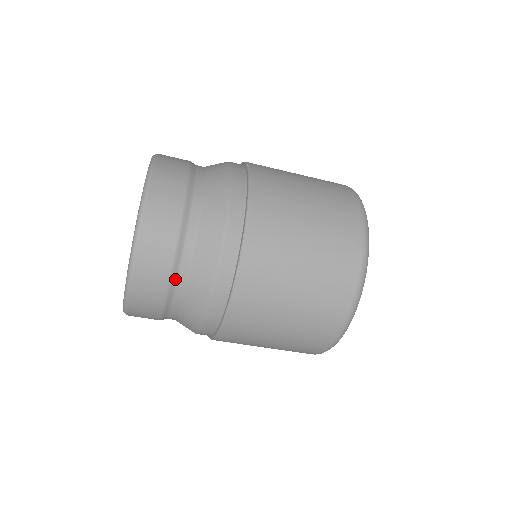
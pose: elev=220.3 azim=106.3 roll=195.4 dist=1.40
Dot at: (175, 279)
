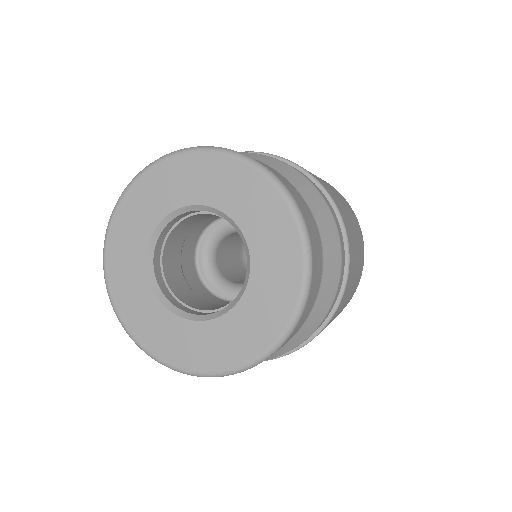
Dot at: occluded
